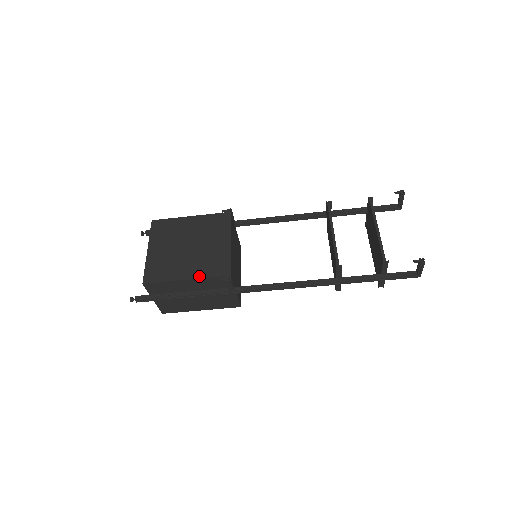
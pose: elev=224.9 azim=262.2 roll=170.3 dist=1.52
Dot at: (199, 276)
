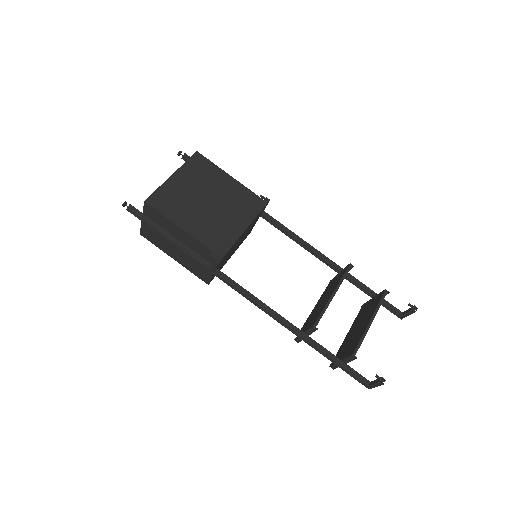
Dot at: (196, 236)
